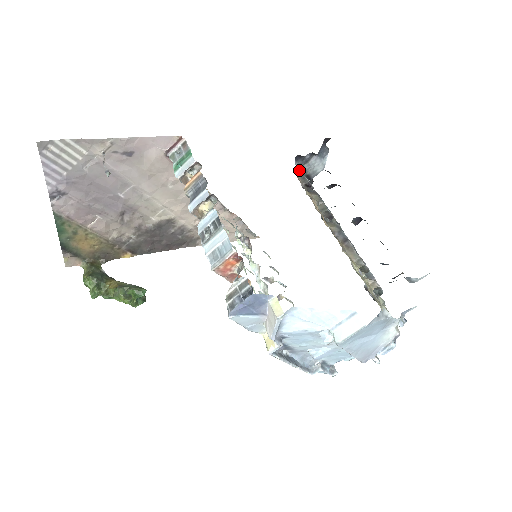
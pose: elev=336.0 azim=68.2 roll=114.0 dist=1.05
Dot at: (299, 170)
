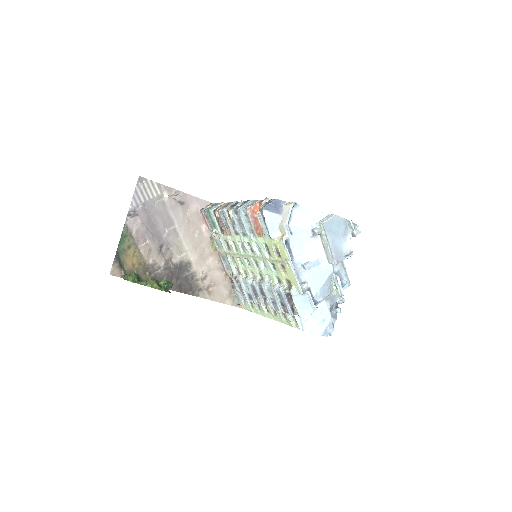
Dot at: occluded
